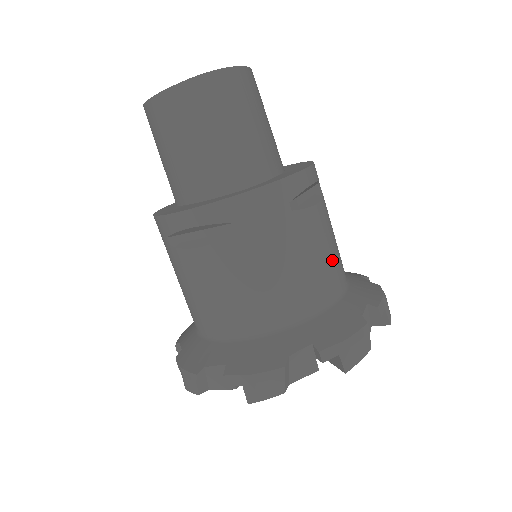
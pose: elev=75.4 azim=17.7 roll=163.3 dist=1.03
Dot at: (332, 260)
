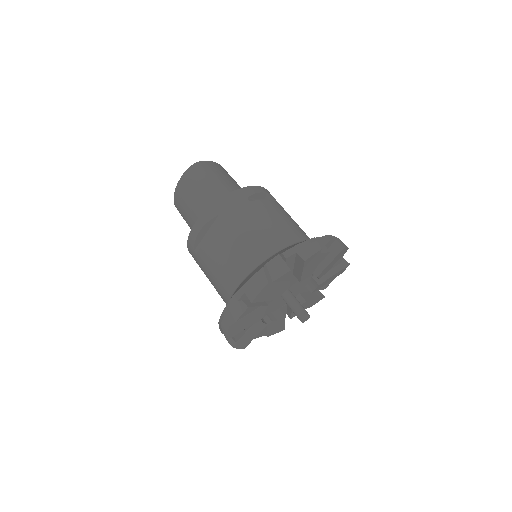
Dot at: (290, 225)
